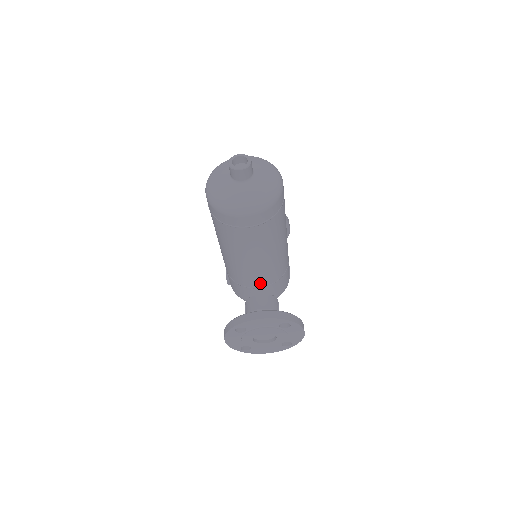
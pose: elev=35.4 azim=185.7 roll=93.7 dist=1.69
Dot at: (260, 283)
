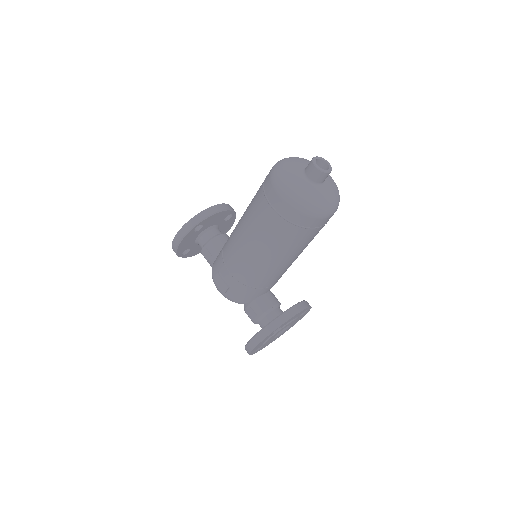
Dot at: (276, 281)
